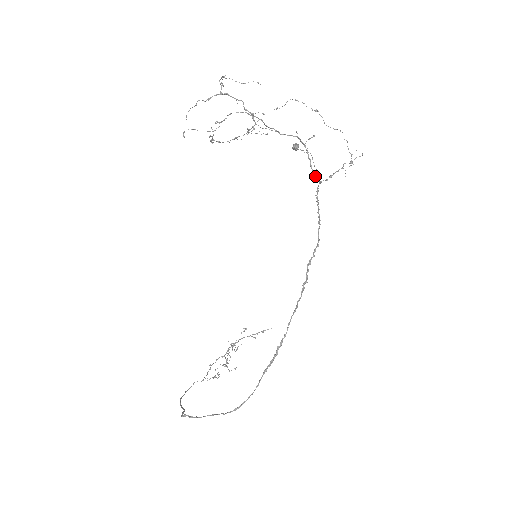
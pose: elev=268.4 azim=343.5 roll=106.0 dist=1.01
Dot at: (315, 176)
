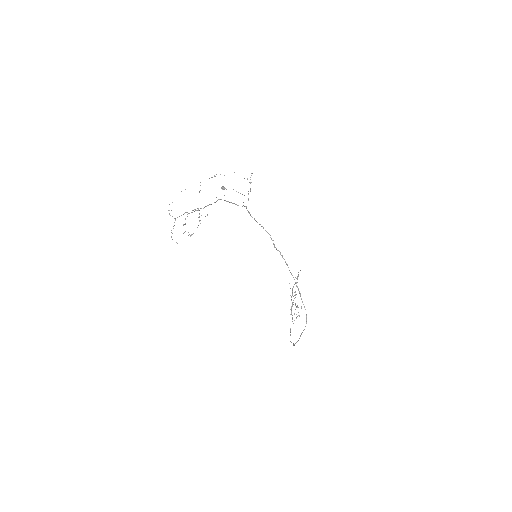
Dot at: (242, 206)
